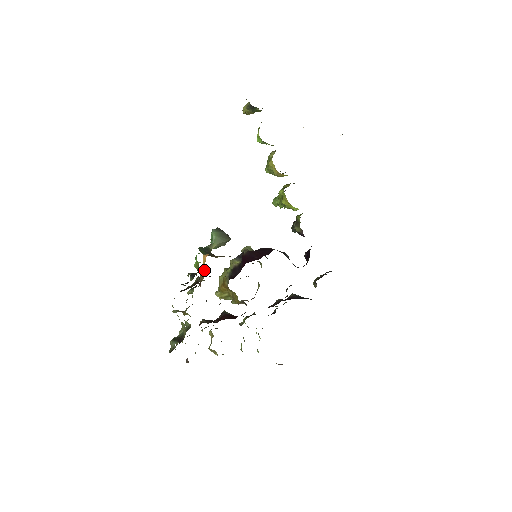
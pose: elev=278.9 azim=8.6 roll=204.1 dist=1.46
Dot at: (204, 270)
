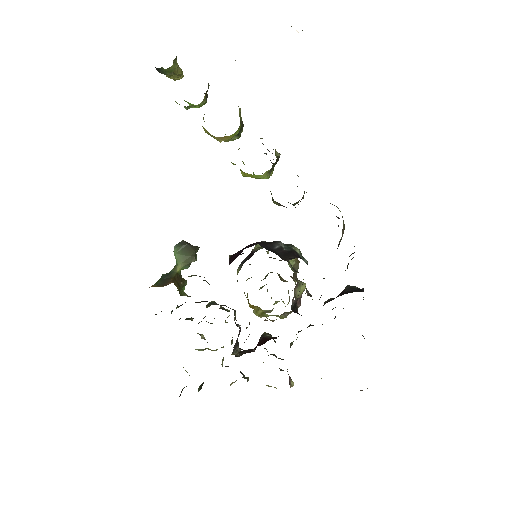
Dot at: occluded
